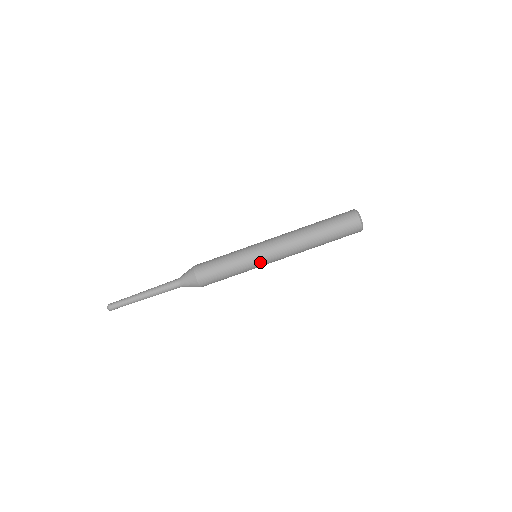
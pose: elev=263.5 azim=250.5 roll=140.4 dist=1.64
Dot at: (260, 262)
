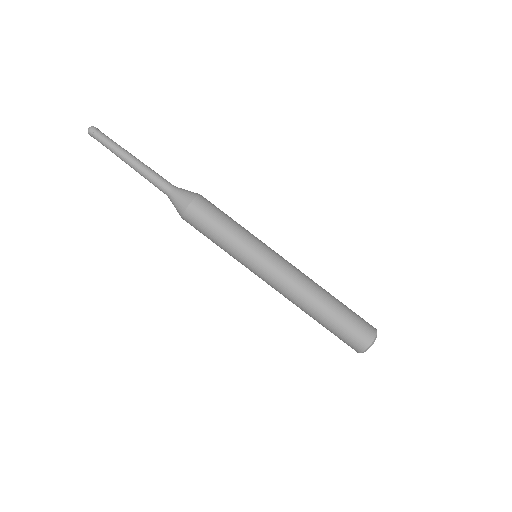
Dot at: (253, 265)
